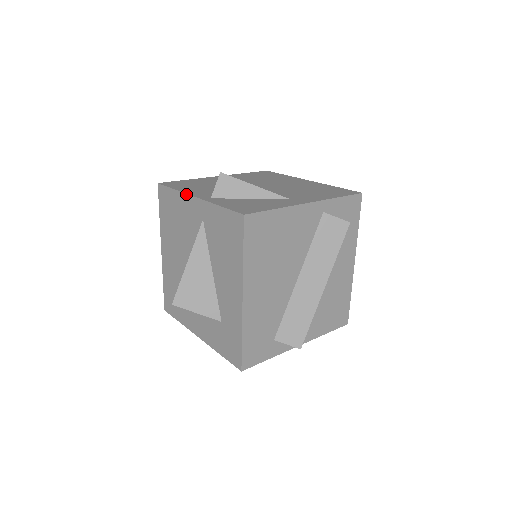
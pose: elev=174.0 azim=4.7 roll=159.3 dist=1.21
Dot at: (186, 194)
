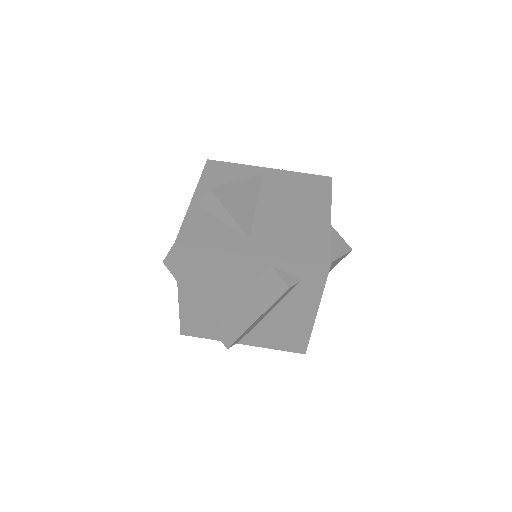
Dot at: (196, 188)
